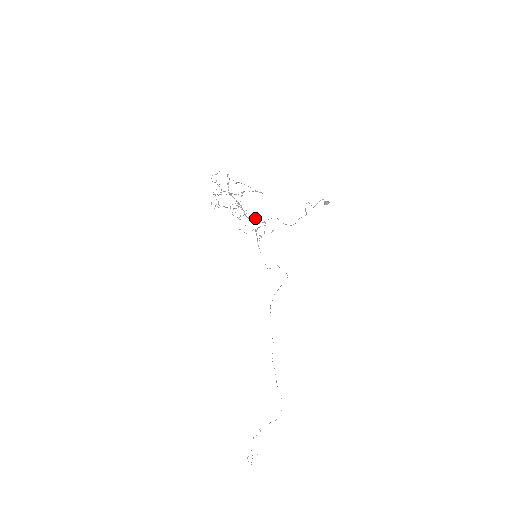
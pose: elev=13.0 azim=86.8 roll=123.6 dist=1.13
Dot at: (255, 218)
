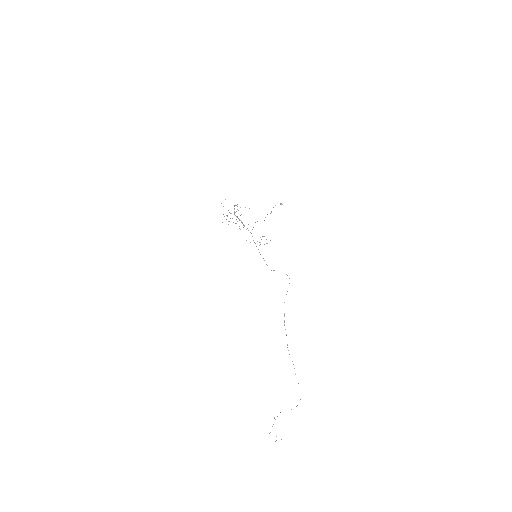
Dot at: occluded
